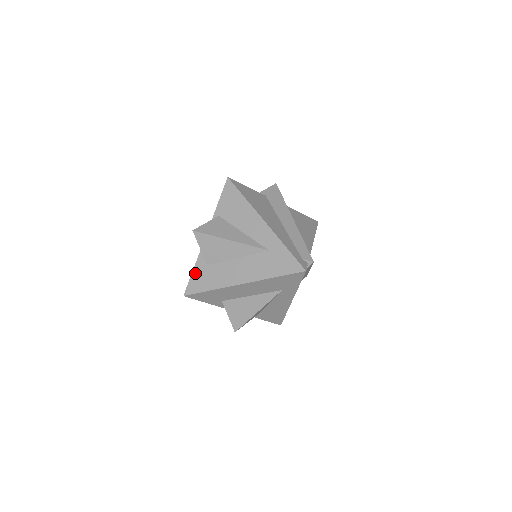
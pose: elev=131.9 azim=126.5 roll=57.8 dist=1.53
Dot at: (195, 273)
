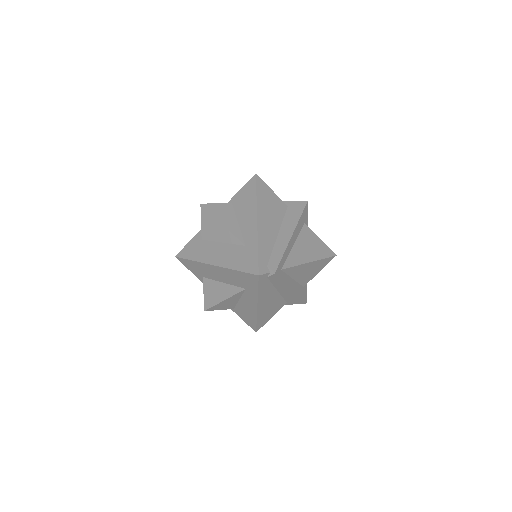
Dot at: (191, 242)
